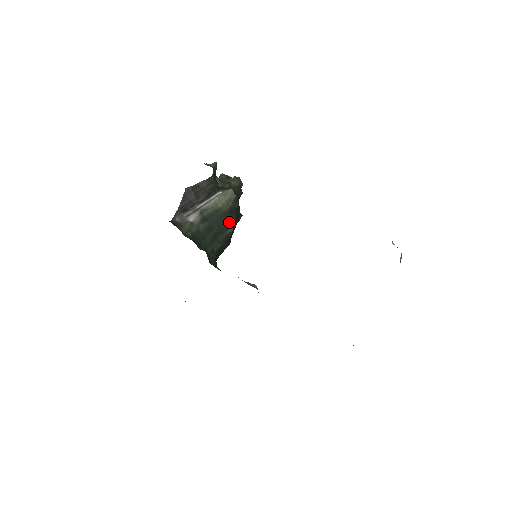
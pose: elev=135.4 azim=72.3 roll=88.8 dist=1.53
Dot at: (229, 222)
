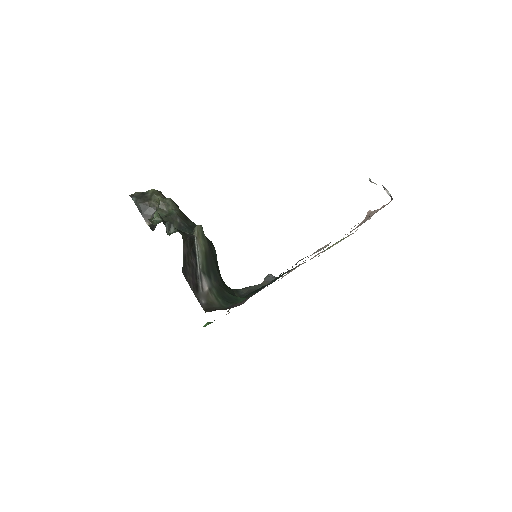
Dot at: (213, 250)
